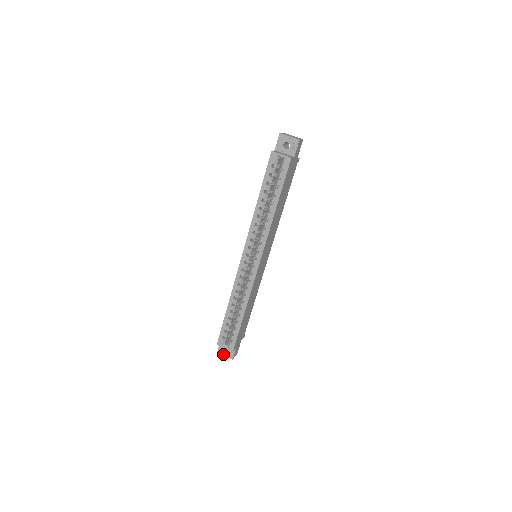
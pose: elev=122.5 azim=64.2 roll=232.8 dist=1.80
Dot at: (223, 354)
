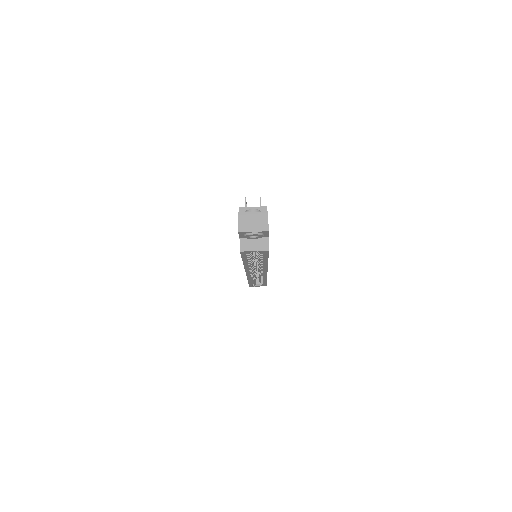
Dot at: occluded
